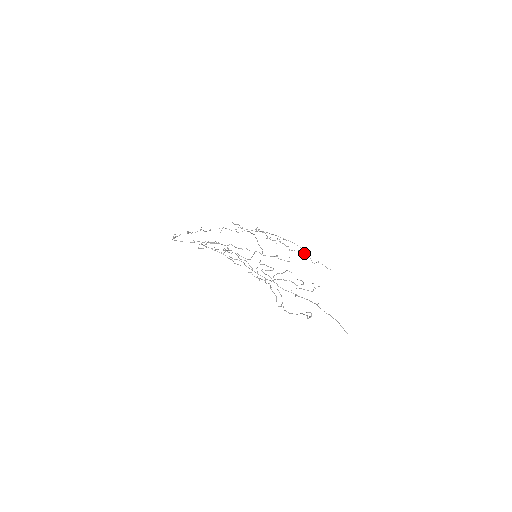
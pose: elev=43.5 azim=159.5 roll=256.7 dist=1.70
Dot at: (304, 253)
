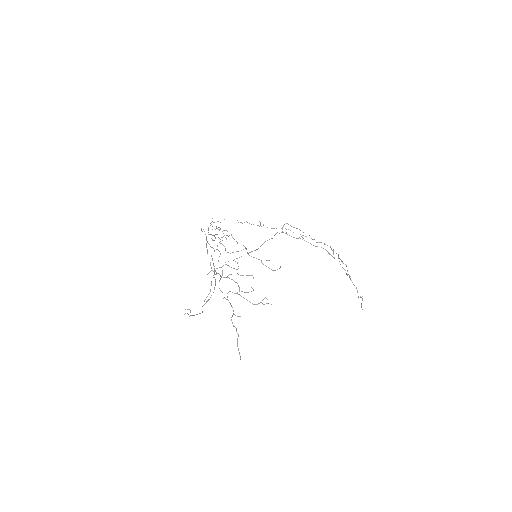
Dot at: (351, 280)
